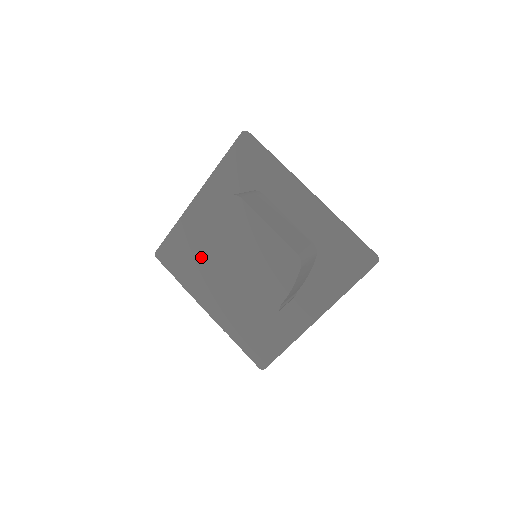
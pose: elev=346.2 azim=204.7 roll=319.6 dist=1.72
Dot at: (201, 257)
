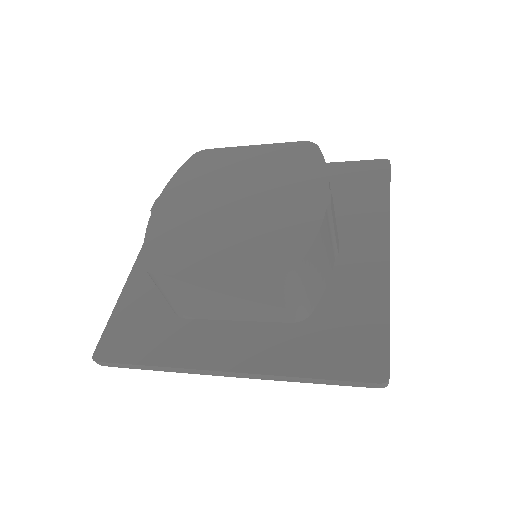
Dot at: (183, 223)
